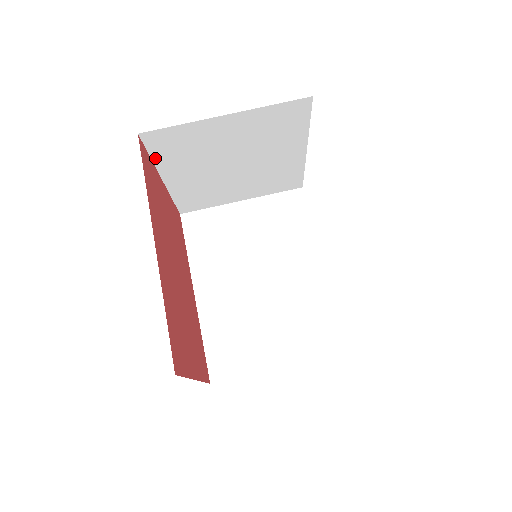
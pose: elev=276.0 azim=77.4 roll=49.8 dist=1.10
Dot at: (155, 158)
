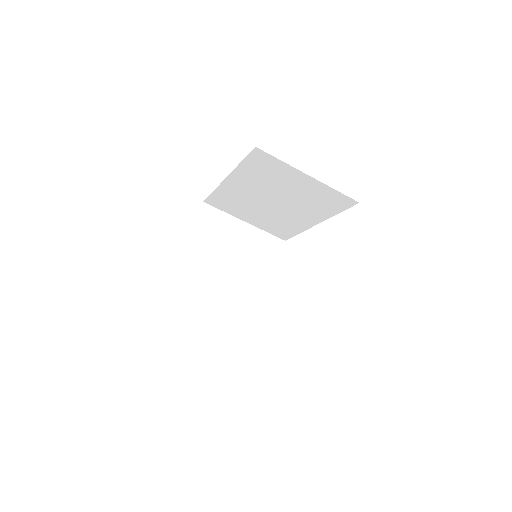
Dot at: occluded
